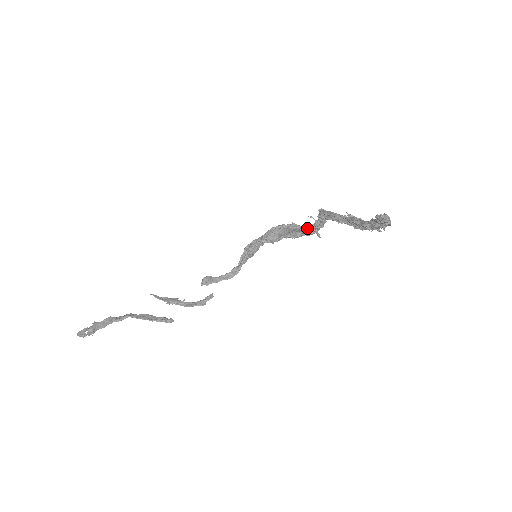
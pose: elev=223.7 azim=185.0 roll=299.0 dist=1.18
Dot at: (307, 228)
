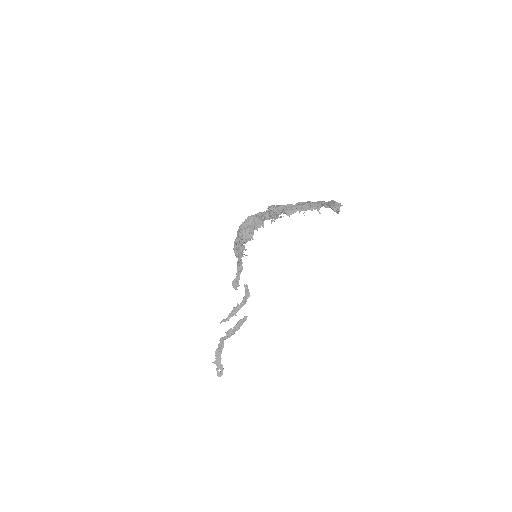
Dot at: (265, 217)
